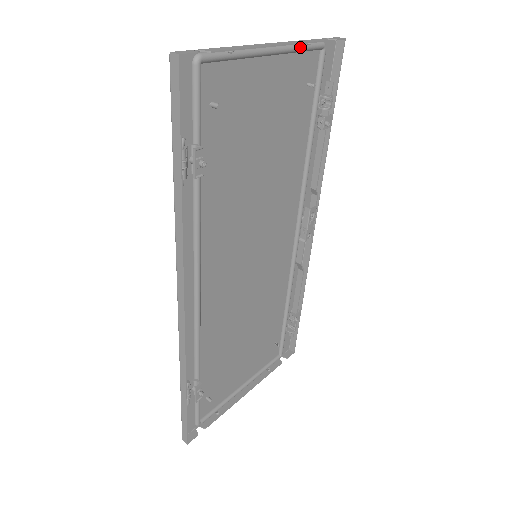
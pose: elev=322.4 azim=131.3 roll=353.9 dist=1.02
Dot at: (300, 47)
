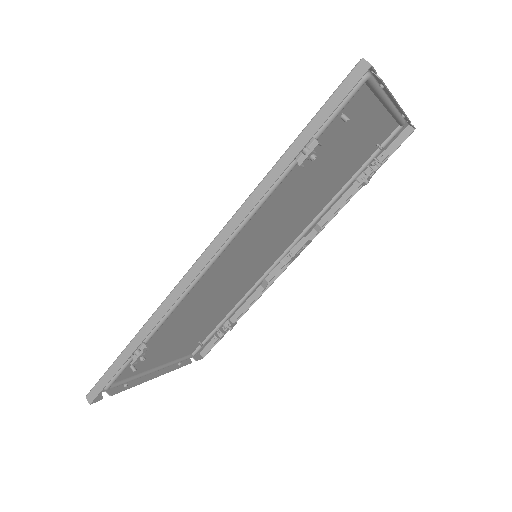
Dot at: (398, 115)
